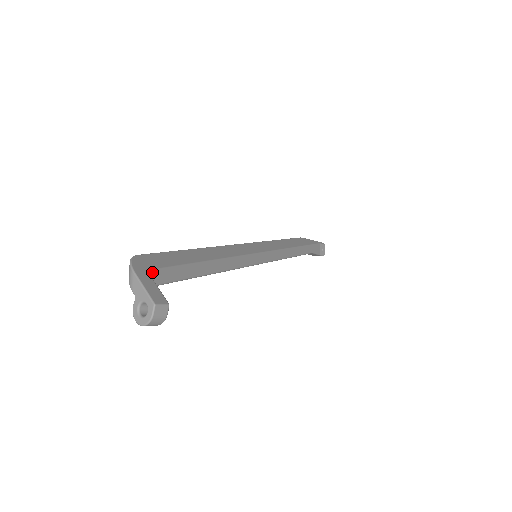
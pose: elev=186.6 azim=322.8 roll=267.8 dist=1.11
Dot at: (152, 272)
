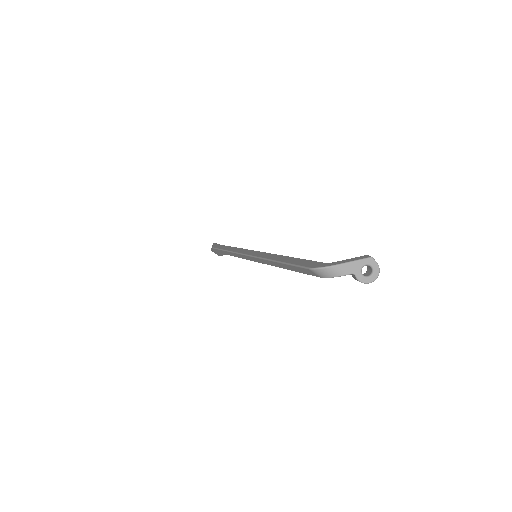
Dot at: occluded
